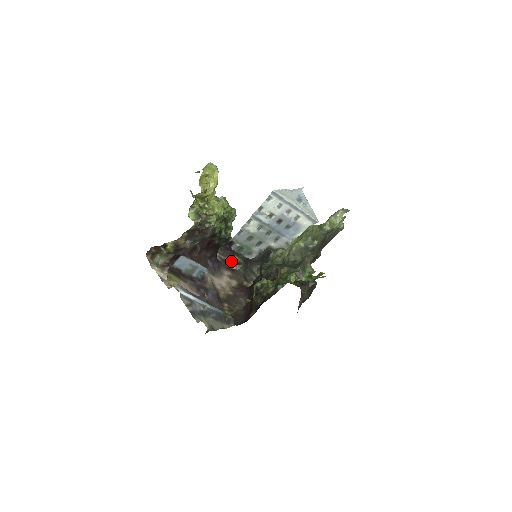
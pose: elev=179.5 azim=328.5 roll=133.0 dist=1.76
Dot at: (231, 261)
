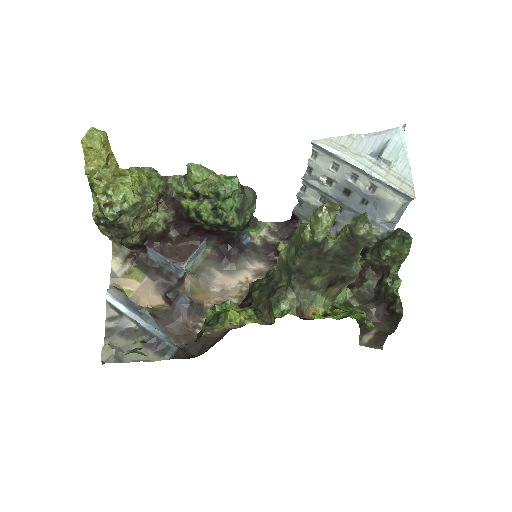
Dot at: (276, 247)
